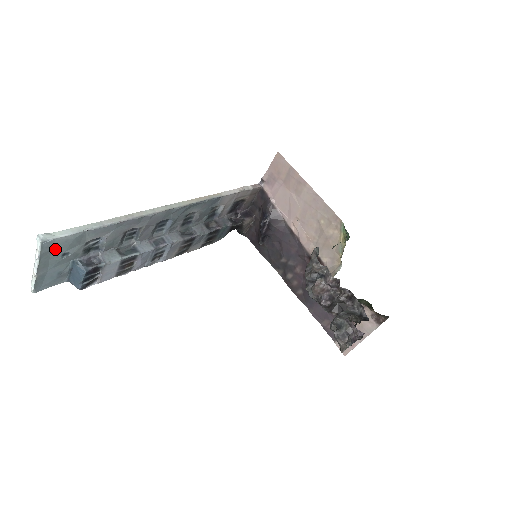
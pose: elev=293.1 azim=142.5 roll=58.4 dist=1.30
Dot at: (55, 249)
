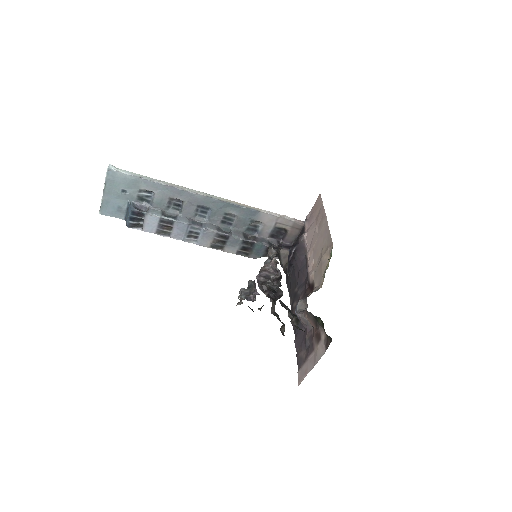
Dot at: (117, 182)
